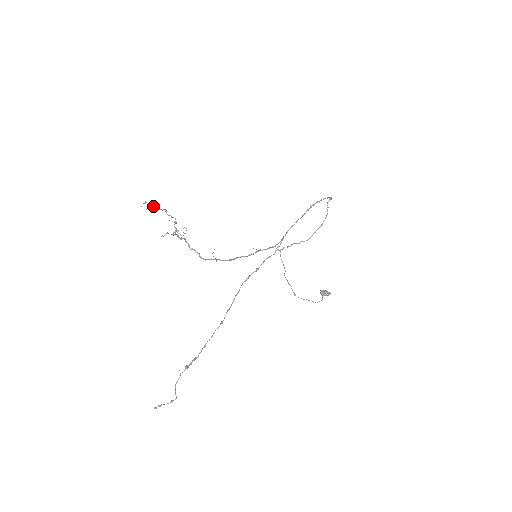
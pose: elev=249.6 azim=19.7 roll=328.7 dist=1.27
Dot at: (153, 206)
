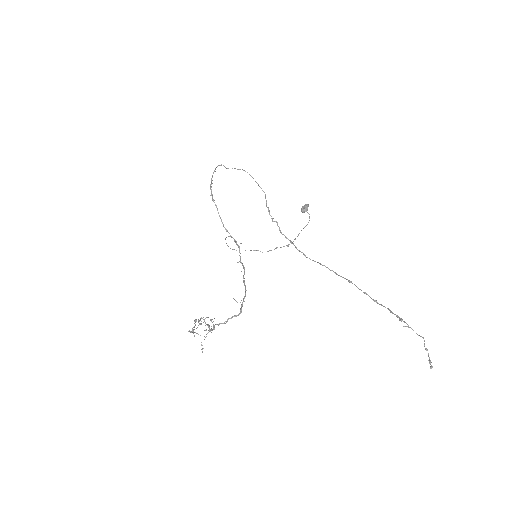
Dot at: (192, 328)
